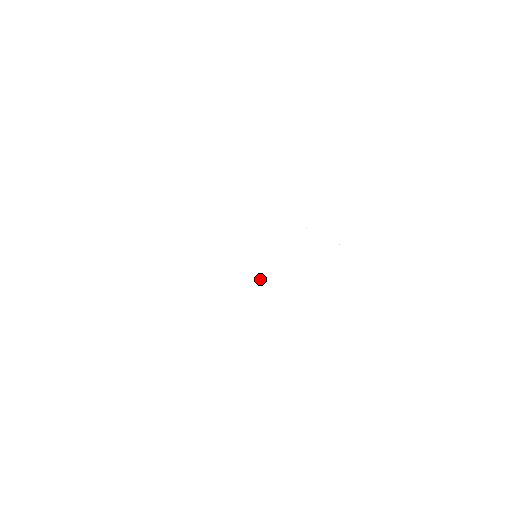
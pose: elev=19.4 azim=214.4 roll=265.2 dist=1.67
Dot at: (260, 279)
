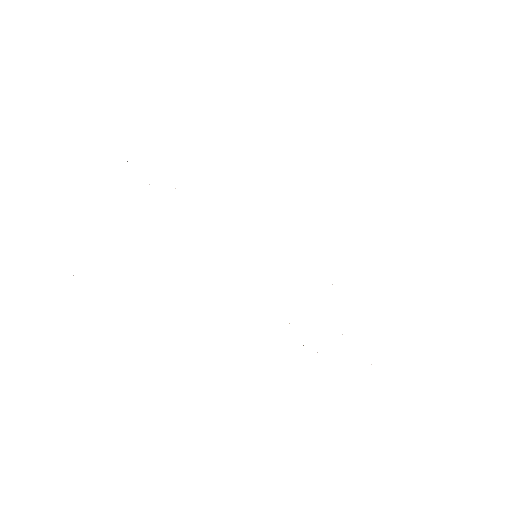
Dot at: occluded
